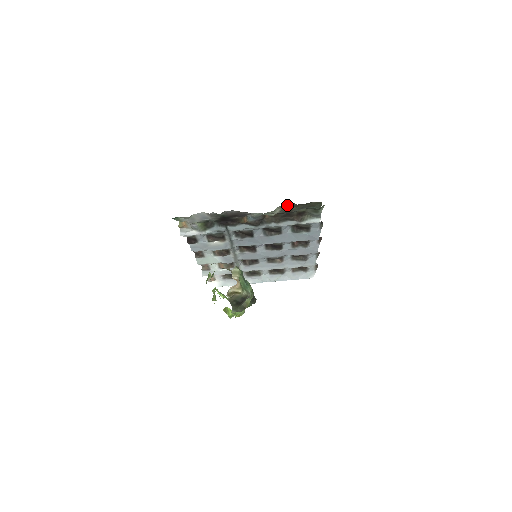
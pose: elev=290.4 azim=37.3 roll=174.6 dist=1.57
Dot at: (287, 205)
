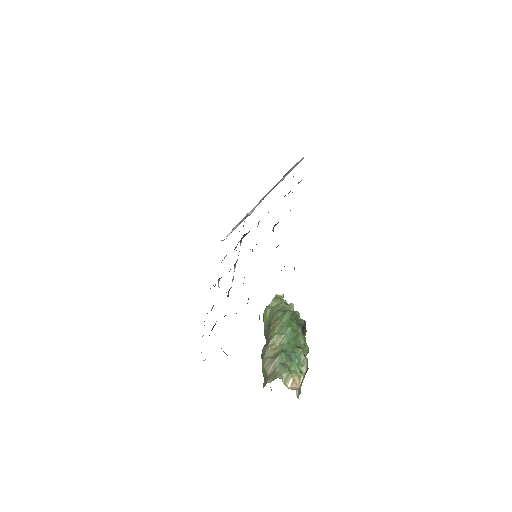
Dot at: occluded
